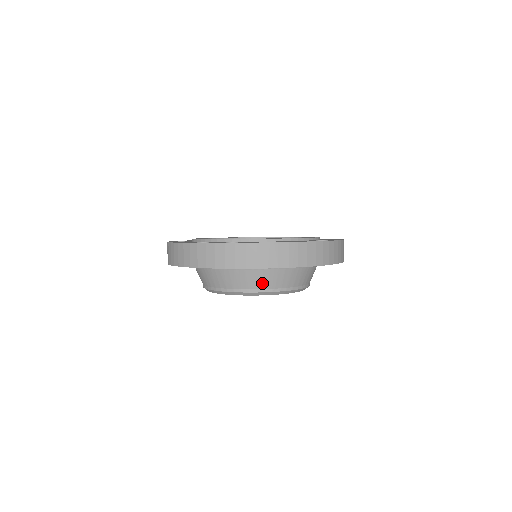
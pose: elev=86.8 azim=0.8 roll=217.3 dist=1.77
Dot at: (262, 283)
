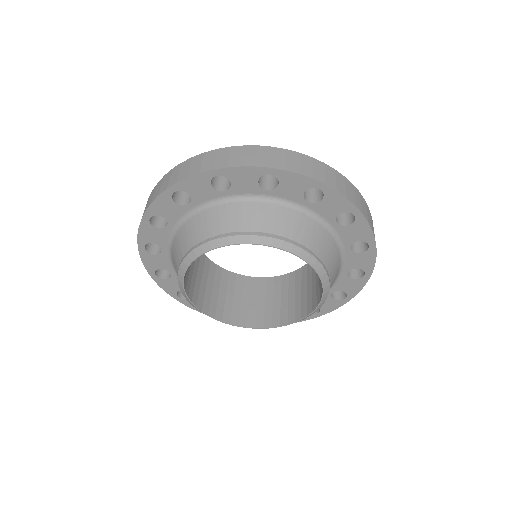
Dot at: (197, 235)
